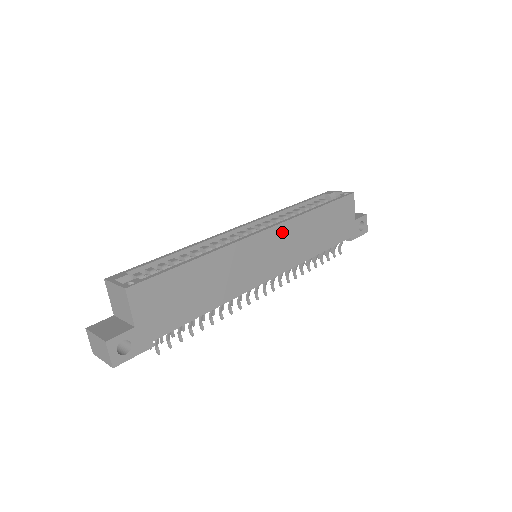
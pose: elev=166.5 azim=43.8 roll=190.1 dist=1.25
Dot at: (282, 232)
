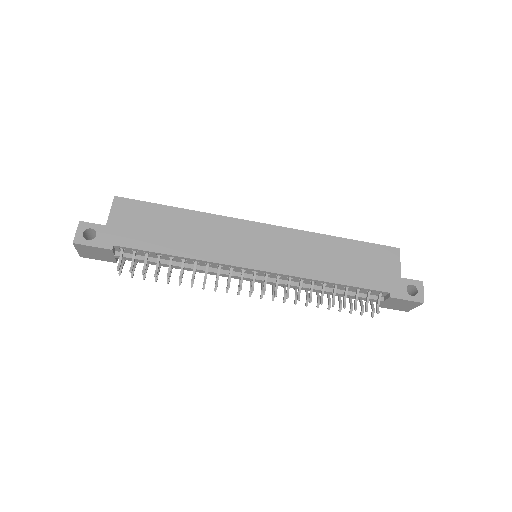
Dot at: (284, 235)
